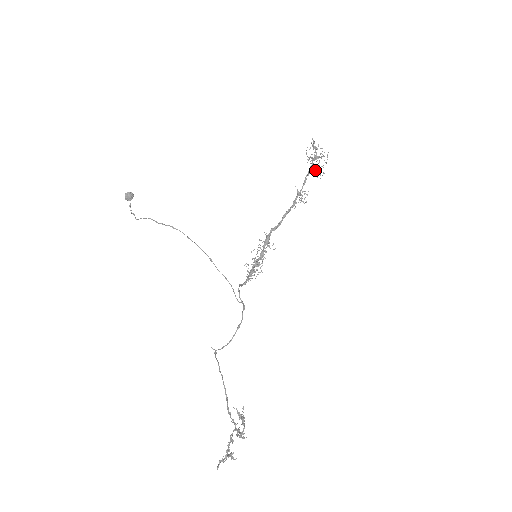
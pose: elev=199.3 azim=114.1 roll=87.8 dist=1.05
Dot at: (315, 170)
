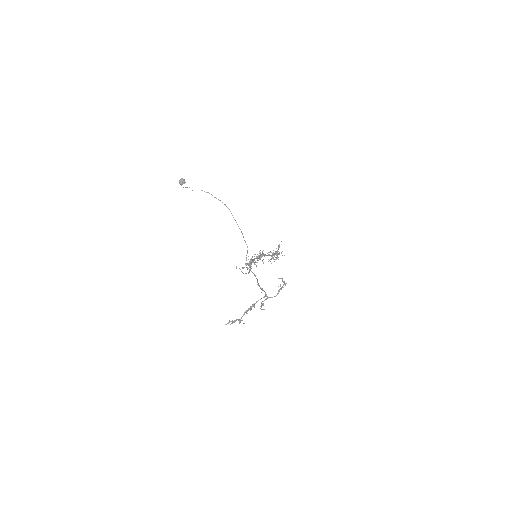
Dot at: occluded
